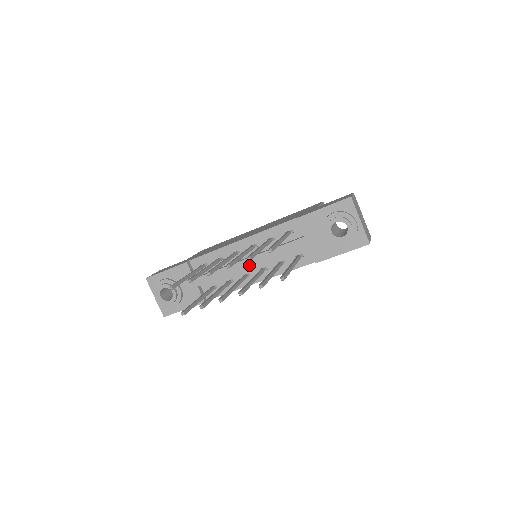
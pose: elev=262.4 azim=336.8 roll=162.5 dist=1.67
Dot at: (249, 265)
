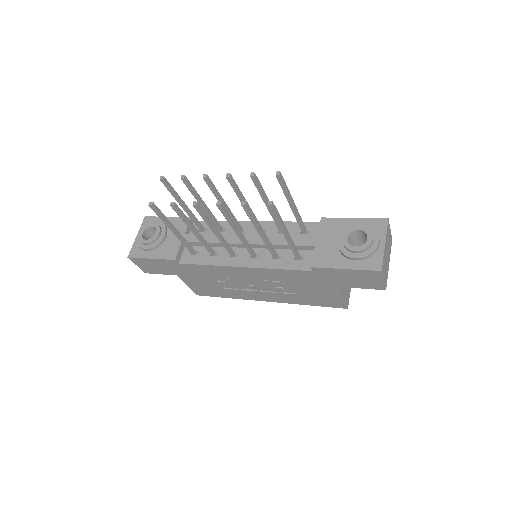
Dot at: occluded
